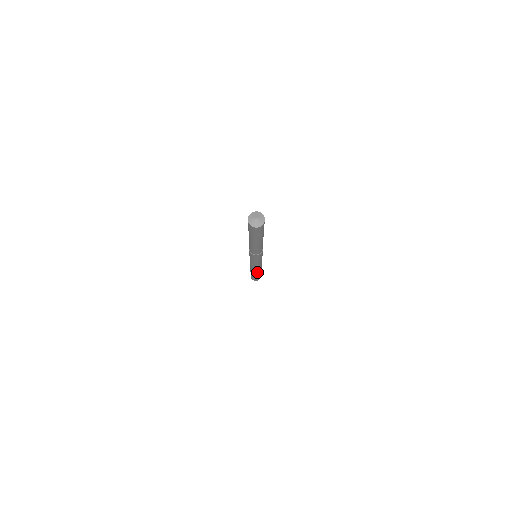
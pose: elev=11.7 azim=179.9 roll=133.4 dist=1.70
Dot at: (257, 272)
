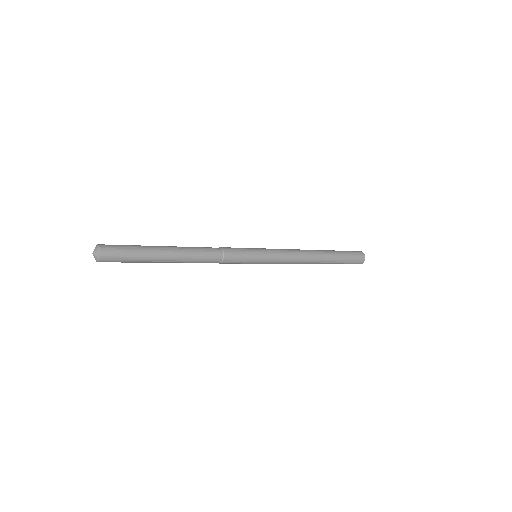
Dot at: occluded
